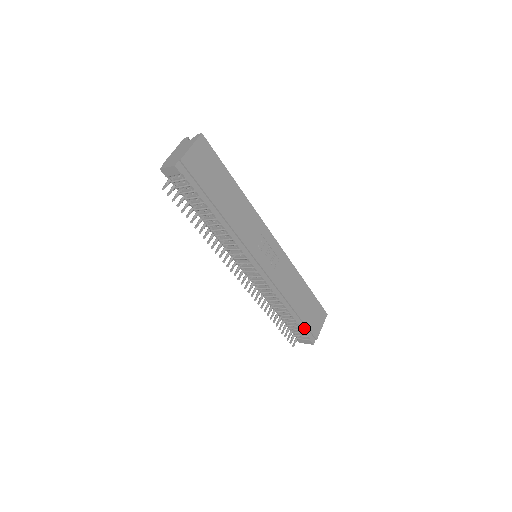
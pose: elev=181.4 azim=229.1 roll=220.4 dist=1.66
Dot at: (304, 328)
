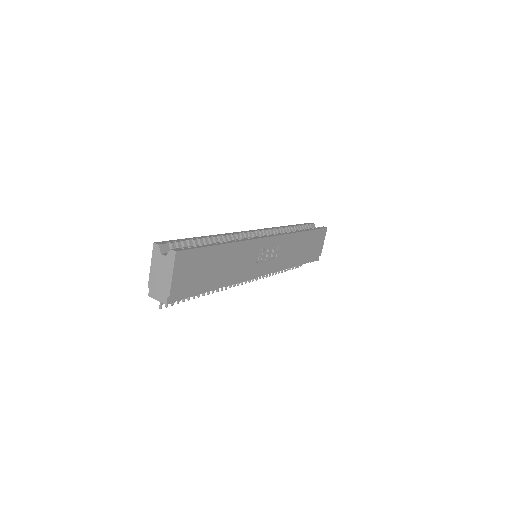
Dot at: (309, 260)
